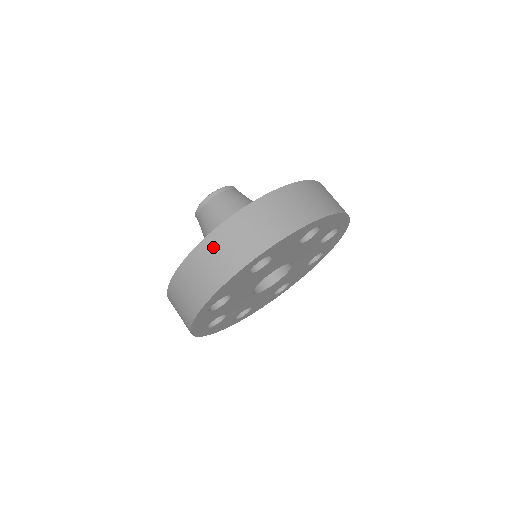
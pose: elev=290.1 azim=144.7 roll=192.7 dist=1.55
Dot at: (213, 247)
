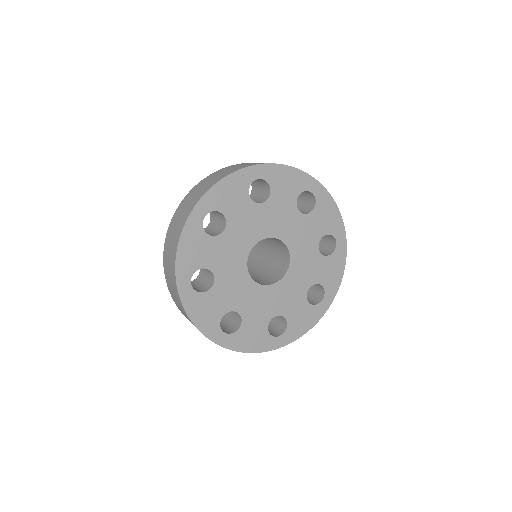
Dot at: (223, 170)
